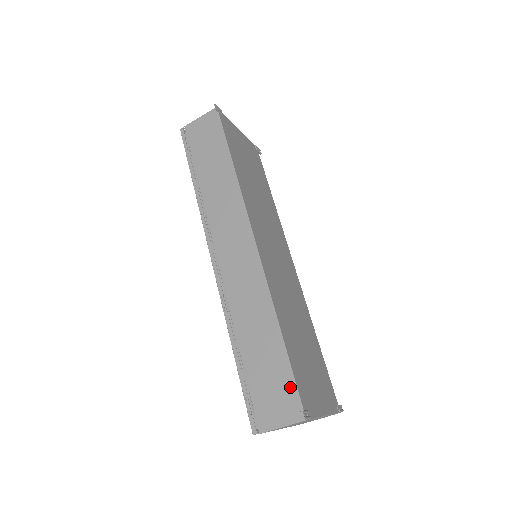
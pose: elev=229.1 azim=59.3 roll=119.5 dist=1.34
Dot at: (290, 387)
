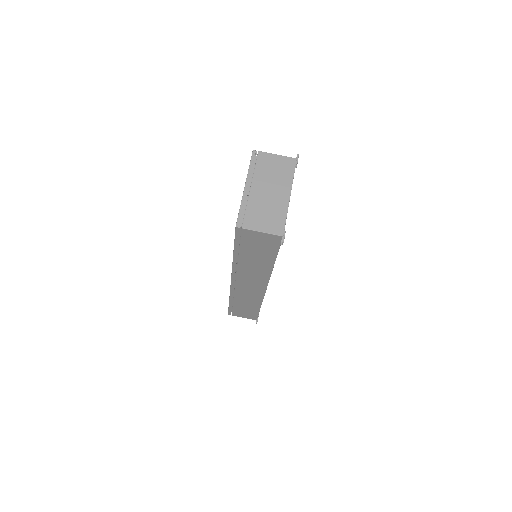
Dot at: occluded
